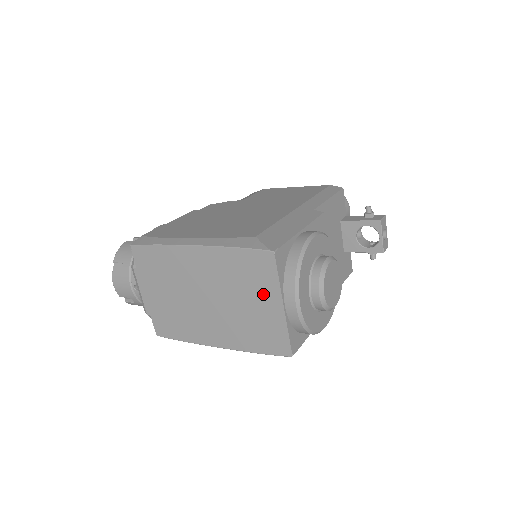
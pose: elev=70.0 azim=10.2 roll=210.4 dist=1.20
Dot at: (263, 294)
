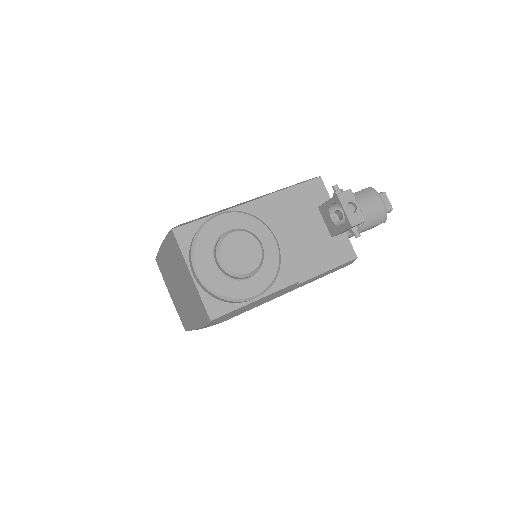
Dot at: (184, 268)
